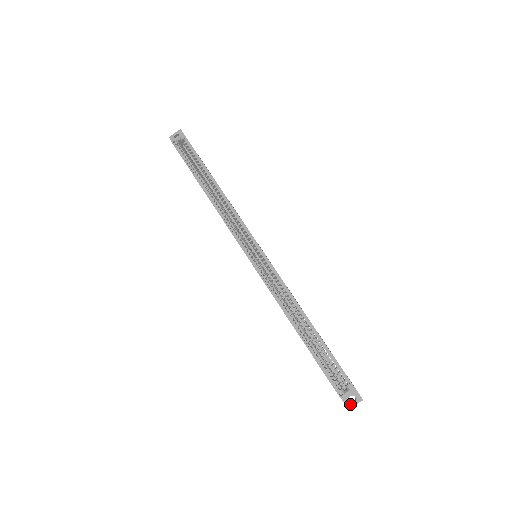
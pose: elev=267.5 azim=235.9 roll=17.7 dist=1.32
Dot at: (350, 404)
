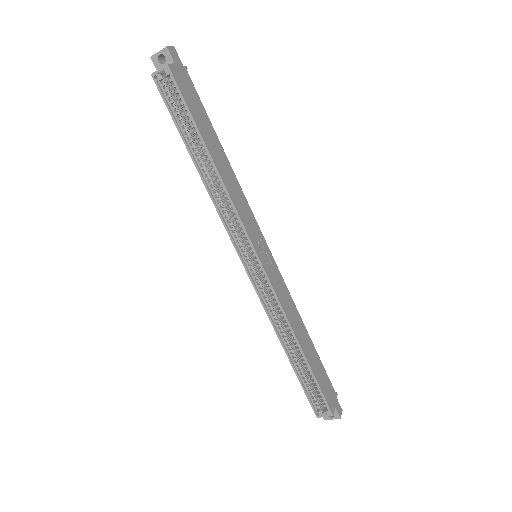
Dot at: (327, 417)
